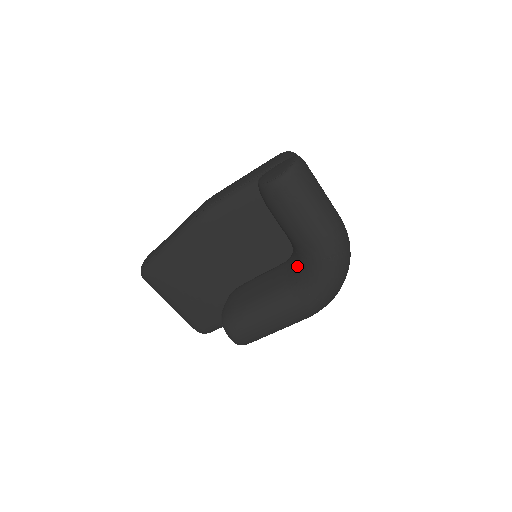
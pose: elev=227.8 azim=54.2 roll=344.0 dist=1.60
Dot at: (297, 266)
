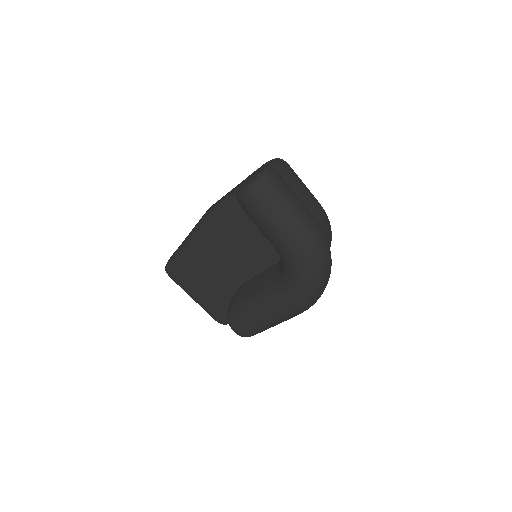
Dot at: (281, 267)
